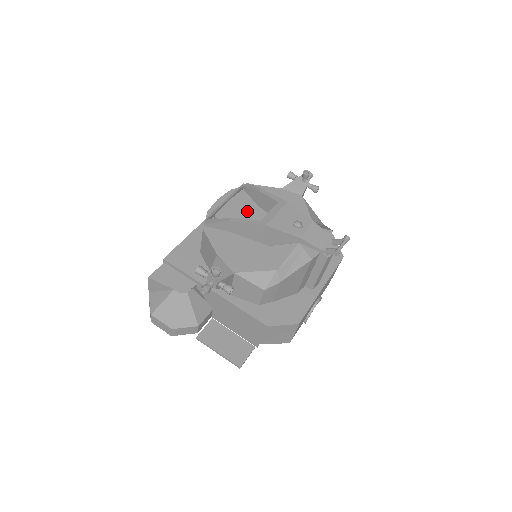
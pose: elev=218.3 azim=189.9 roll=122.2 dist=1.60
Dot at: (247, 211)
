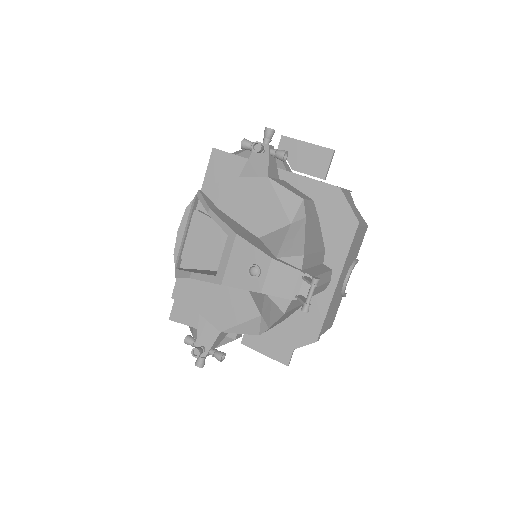
Dot at: (210, 237)
